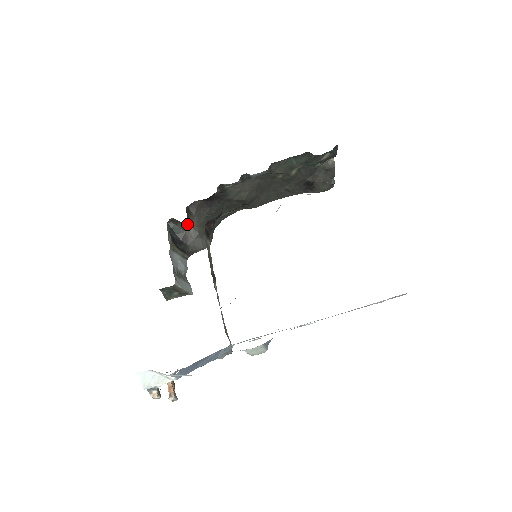
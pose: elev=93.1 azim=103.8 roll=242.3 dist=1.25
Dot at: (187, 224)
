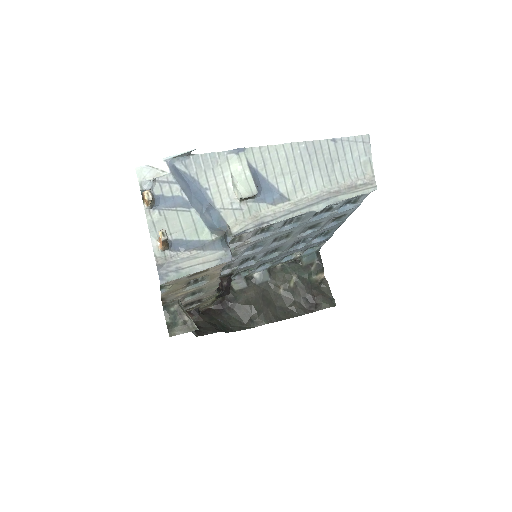
Dot at: (199, 318)
